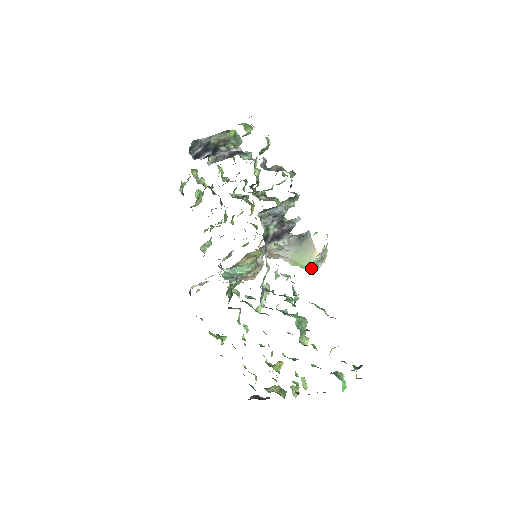
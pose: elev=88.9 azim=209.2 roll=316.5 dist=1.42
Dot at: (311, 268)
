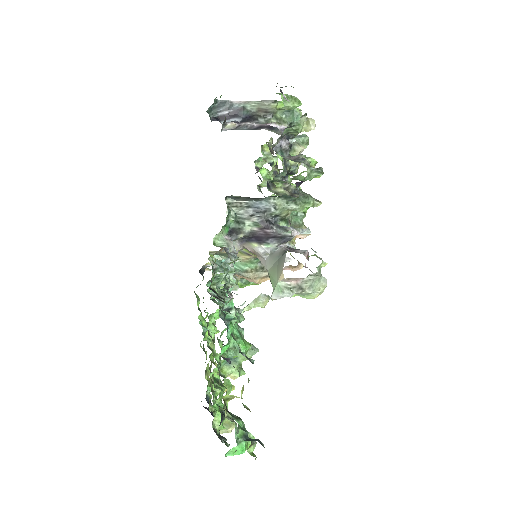
Dot at: (273, 292)
